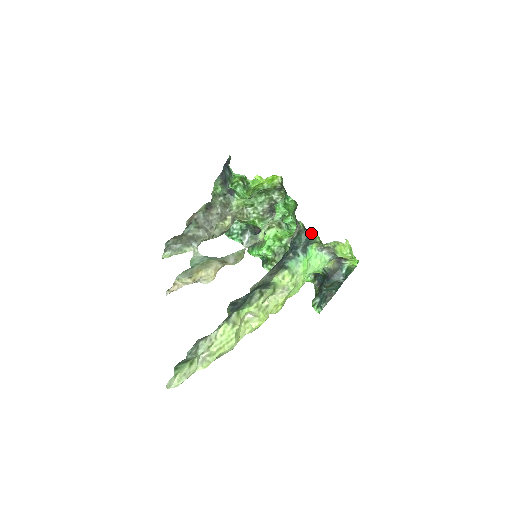
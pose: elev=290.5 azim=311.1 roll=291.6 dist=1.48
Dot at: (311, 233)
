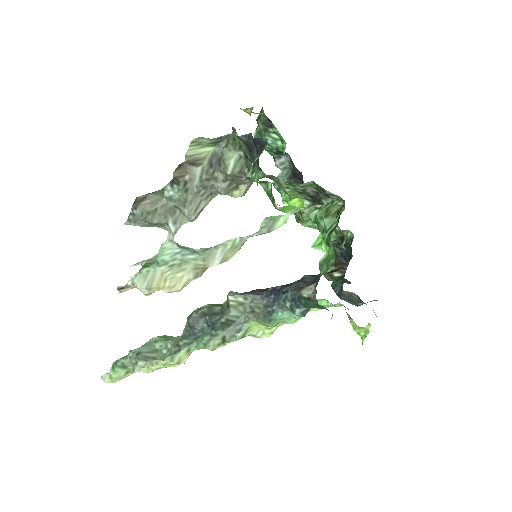
Dot at: (325, 308)
